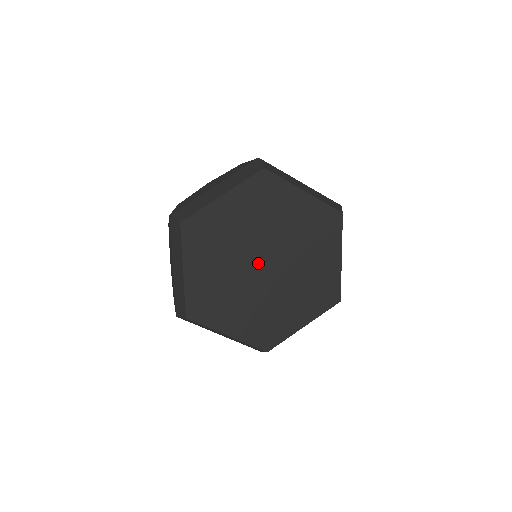
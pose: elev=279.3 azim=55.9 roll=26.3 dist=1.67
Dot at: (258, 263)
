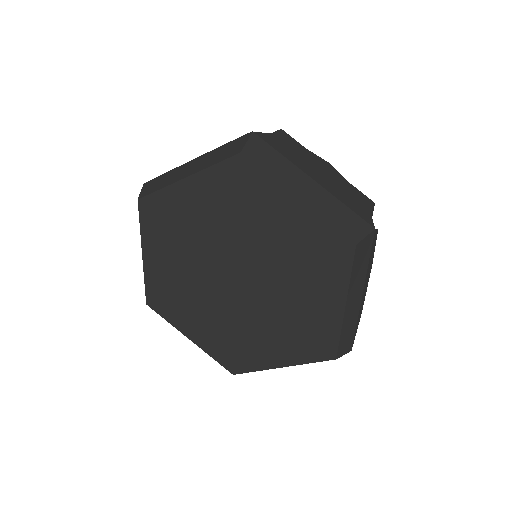
Dot at: (229, 284)
